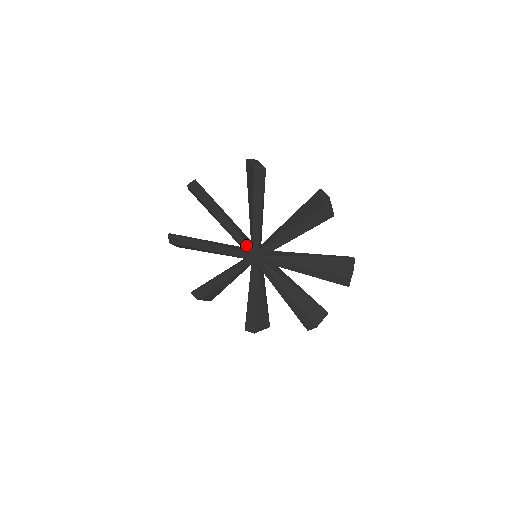
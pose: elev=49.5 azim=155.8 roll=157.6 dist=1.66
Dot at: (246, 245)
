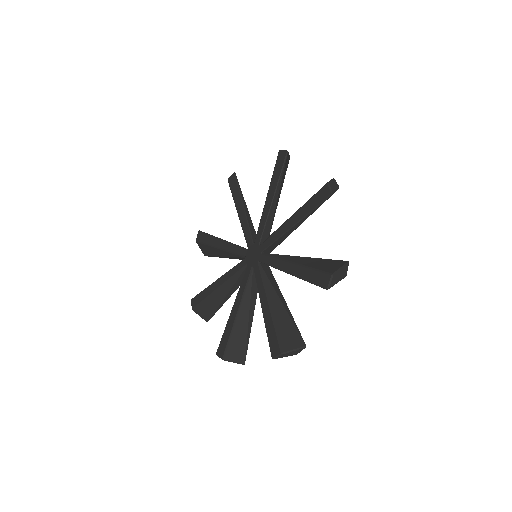
Dot at: (250, 240)
